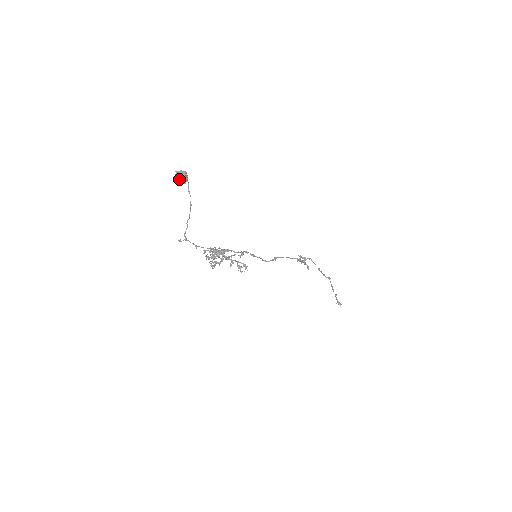
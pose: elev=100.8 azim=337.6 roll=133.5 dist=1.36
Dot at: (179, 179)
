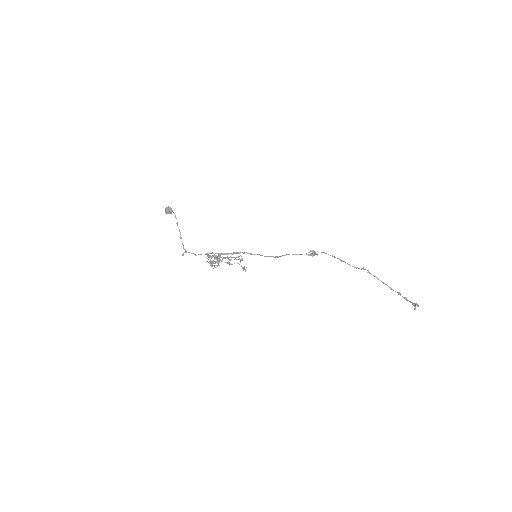
Dot at: (167, 212)
